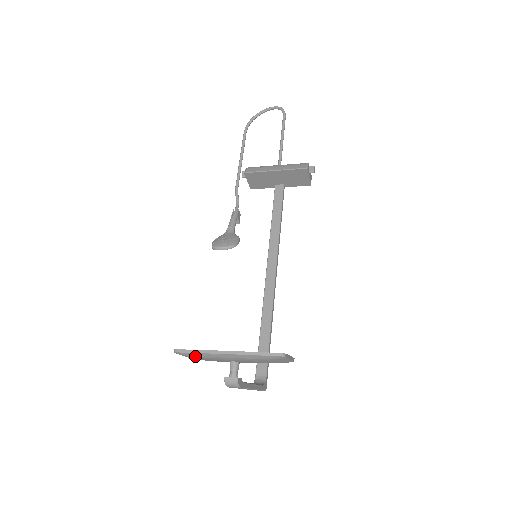
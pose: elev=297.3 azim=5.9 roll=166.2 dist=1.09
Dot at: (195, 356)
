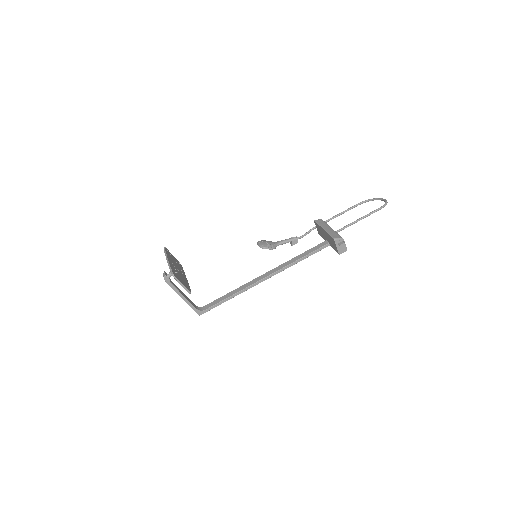
Dot at: occluded
